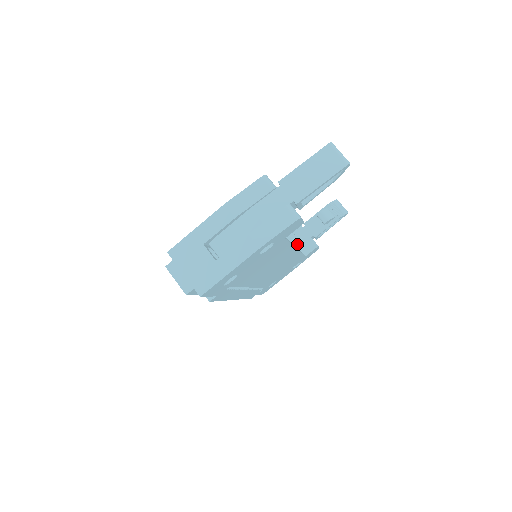
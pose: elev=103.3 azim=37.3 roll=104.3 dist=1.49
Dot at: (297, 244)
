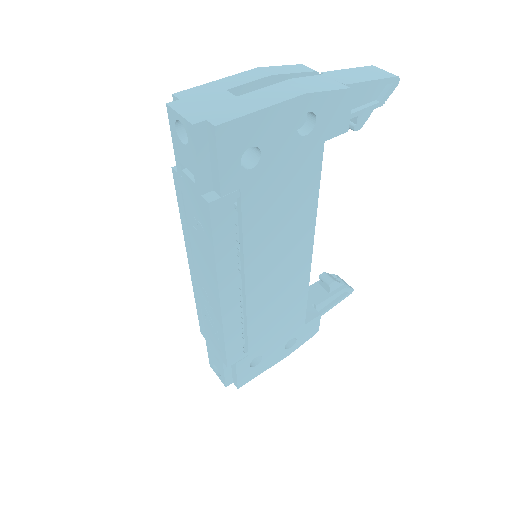
Dot at: occluded
